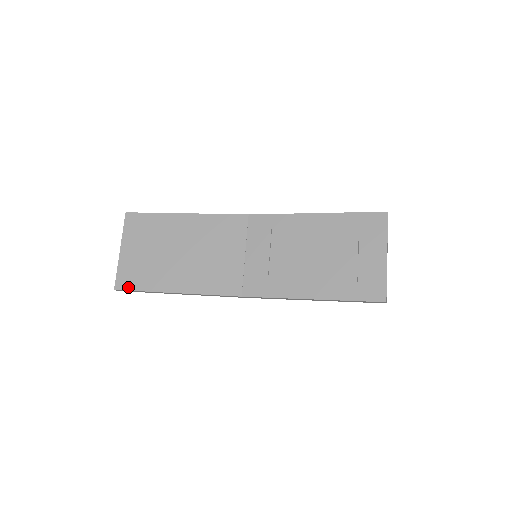
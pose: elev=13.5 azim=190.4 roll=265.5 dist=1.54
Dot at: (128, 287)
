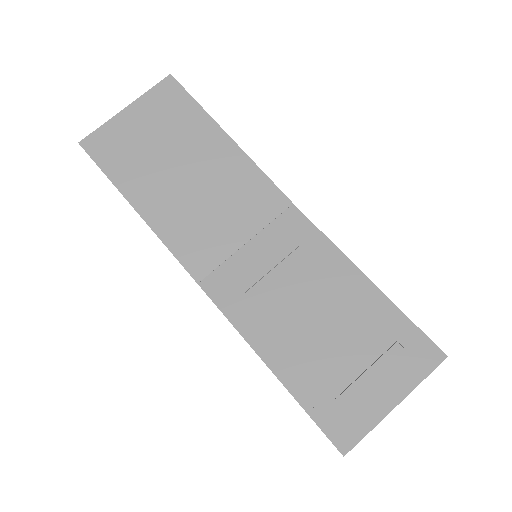
Dot at: (95, 154)
